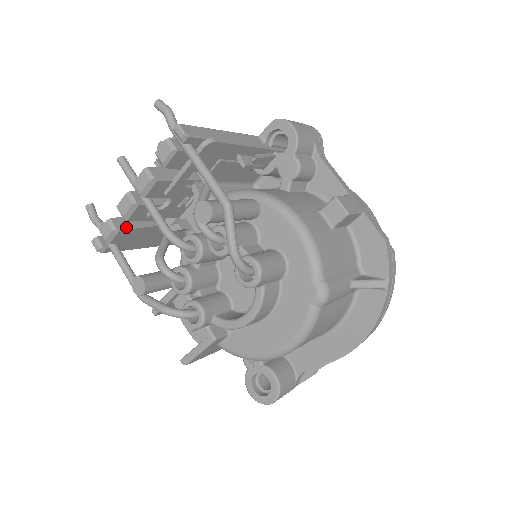
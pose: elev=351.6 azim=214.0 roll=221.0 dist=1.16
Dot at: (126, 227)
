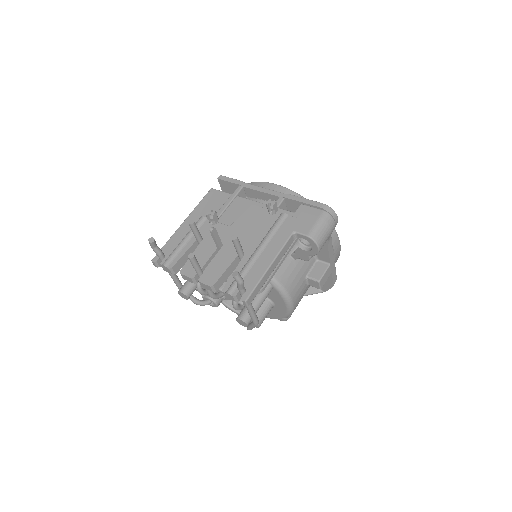
Dot at: (180, 267)
